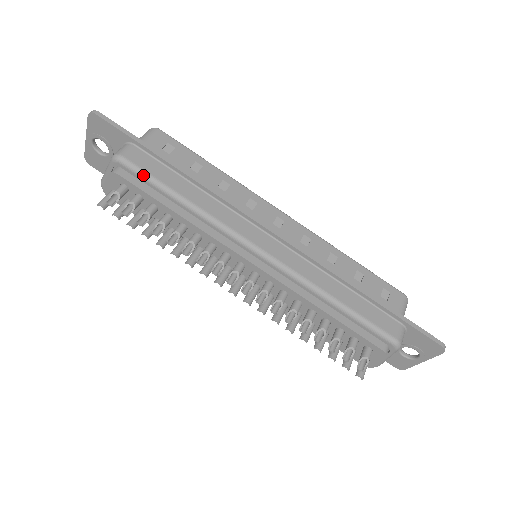
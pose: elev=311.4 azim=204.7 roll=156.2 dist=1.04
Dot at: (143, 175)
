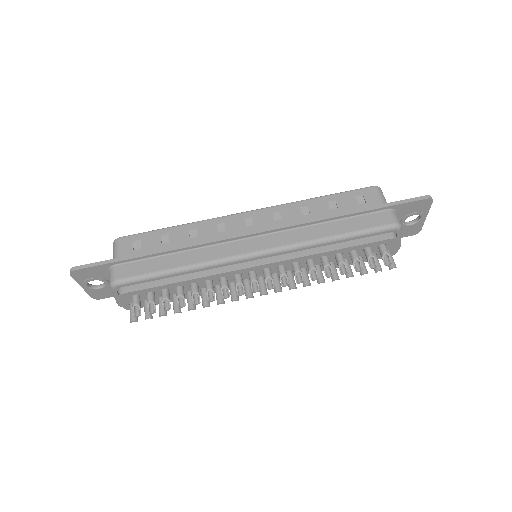
Dot at: (139, 279)
